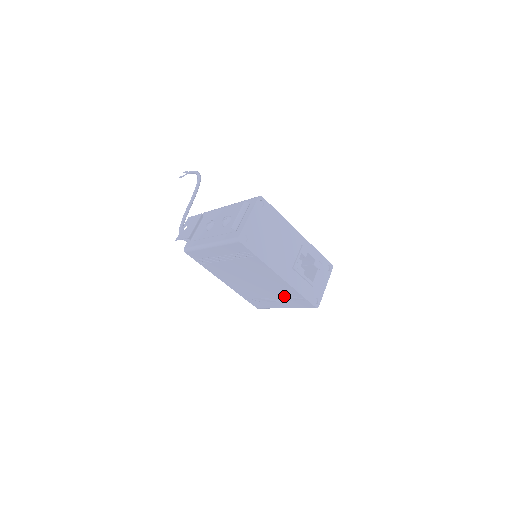
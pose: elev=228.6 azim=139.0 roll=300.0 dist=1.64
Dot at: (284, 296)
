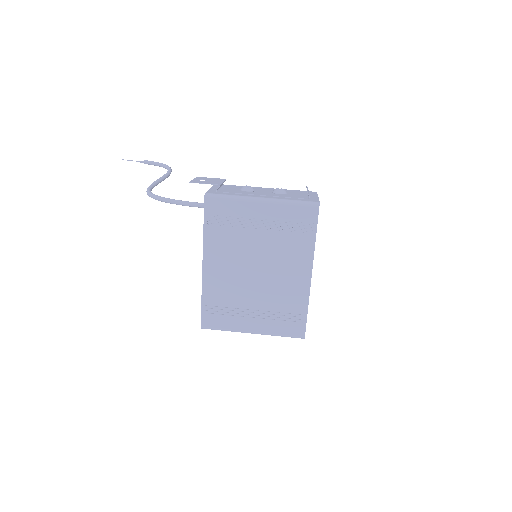
Dot at: (278, 309)
